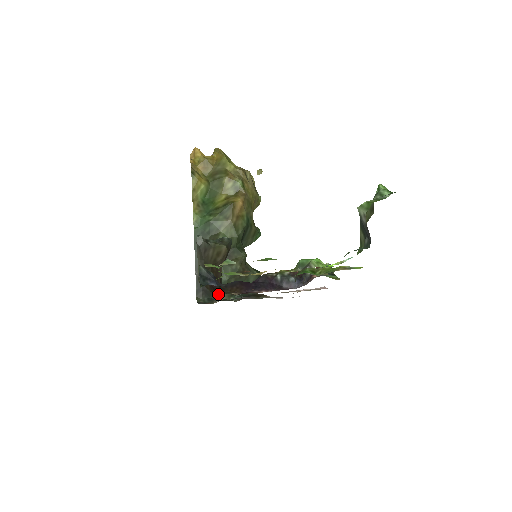
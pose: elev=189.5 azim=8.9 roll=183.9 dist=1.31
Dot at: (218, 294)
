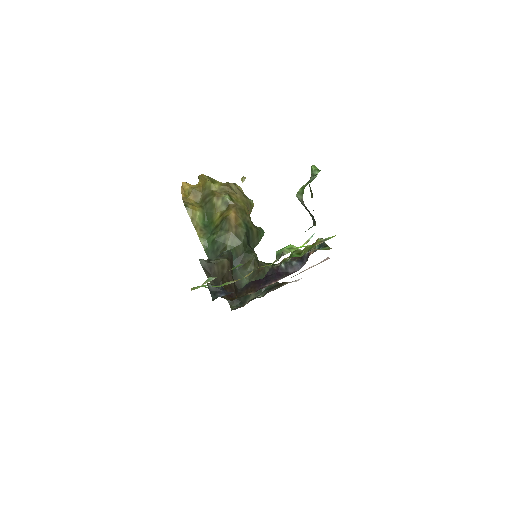
Dot at: (246, 296)
